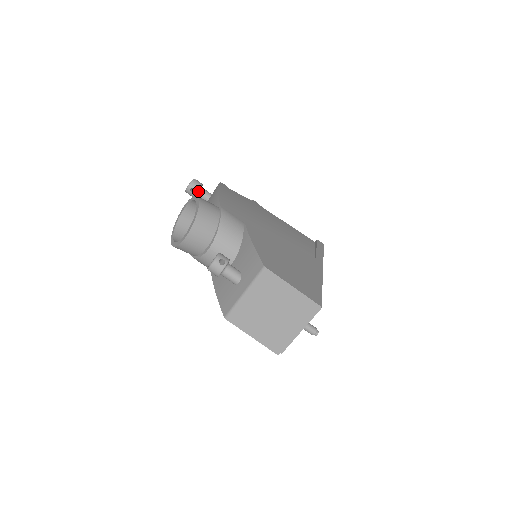
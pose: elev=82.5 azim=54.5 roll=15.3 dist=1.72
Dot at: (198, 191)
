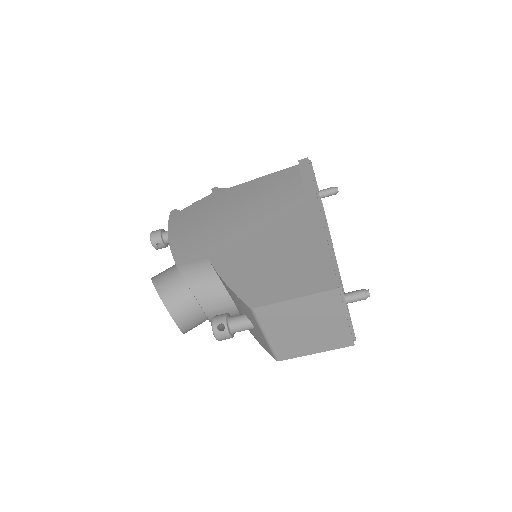
Dot at: (164, 240)
